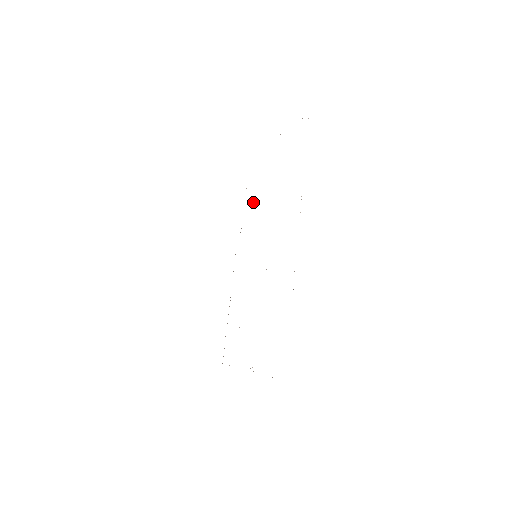
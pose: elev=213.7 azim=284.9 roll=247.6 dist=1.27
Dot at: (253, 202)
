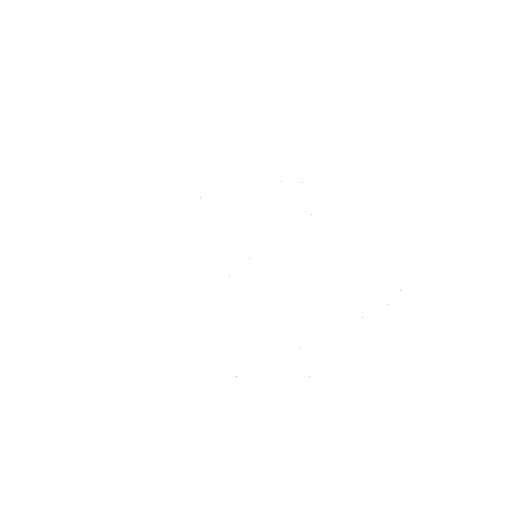
Dot at: occluded
